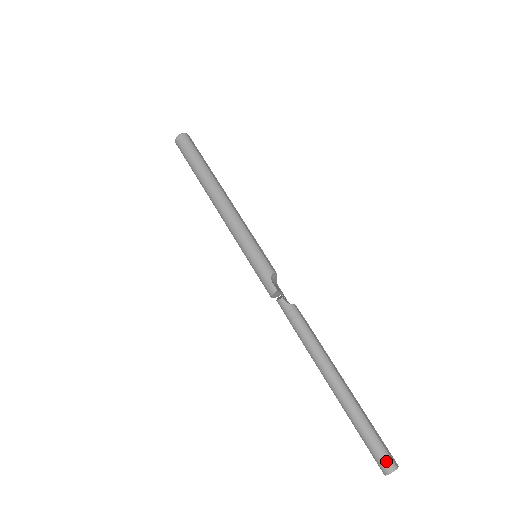
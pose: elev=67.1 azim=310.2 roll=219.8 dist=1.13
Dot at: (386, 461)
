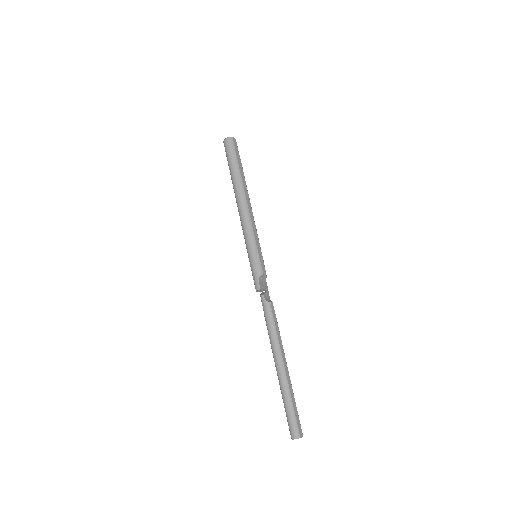
Dot at: (294, 431)
